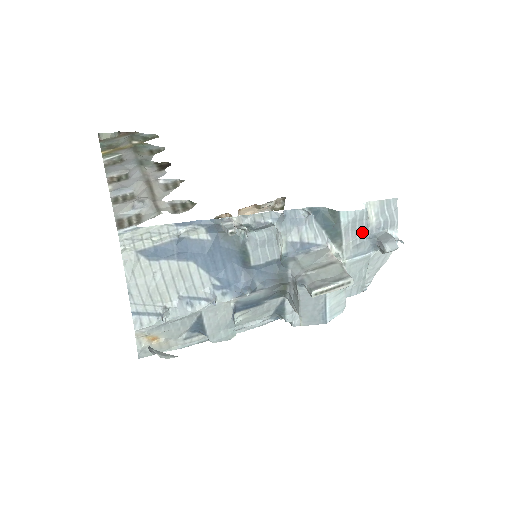
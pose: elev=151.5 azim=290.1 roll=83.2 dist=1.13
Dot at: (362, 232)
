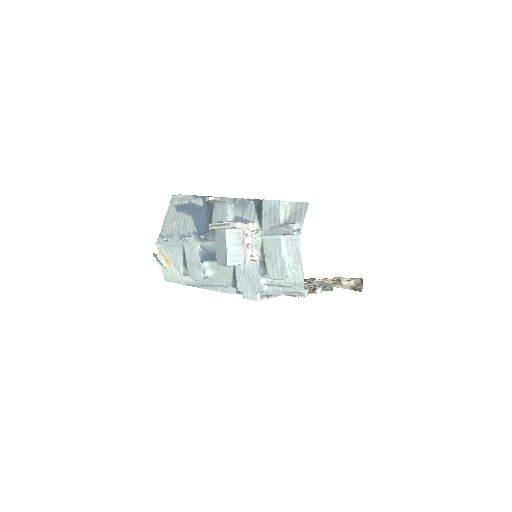
Dot at: (276, 218)
